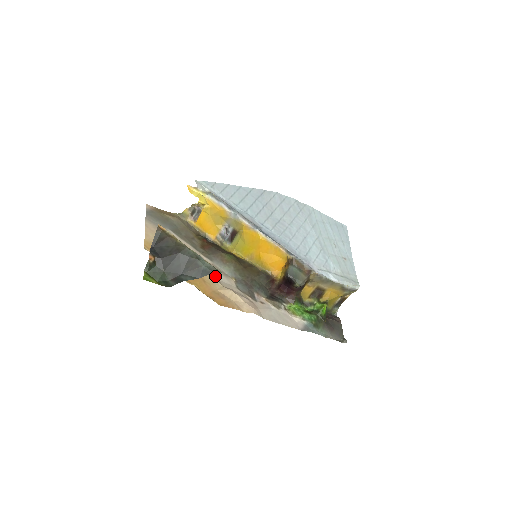
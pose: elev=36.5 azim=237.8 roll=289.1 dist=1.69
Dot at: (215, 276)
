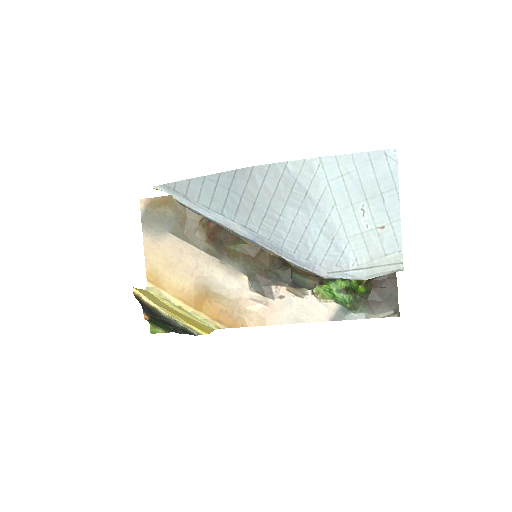
Dot at: (223, 285)
